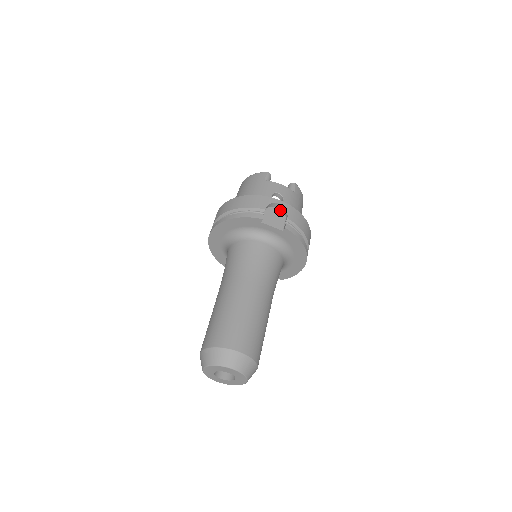
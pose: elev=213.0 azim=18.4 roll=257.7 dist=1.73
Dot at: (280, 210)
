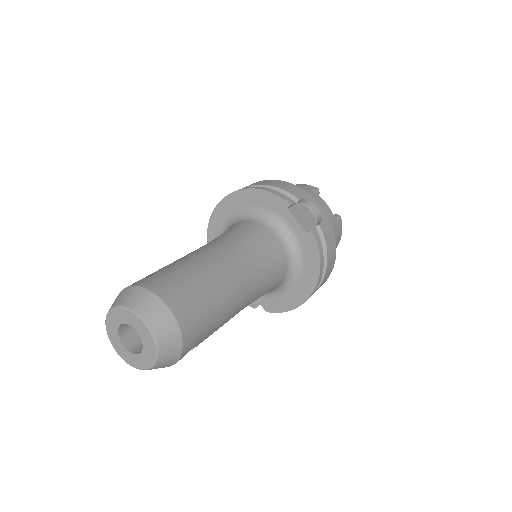
Dot at: (314, 216)
